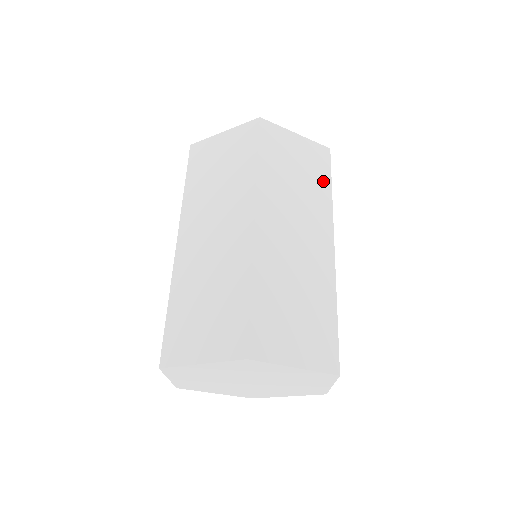
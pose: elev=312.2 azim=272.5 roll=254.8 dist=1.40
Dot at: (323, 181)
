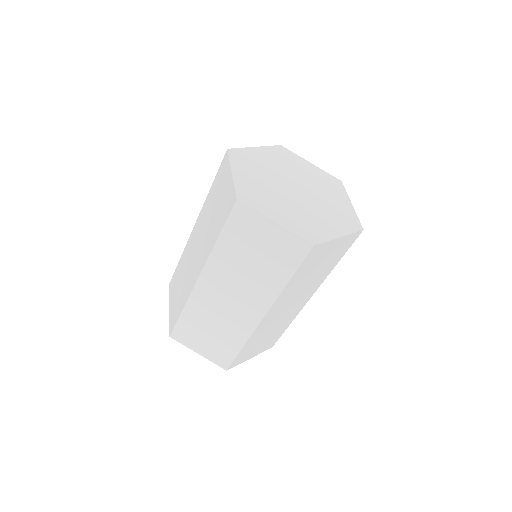
Dot at: (283, 271)
